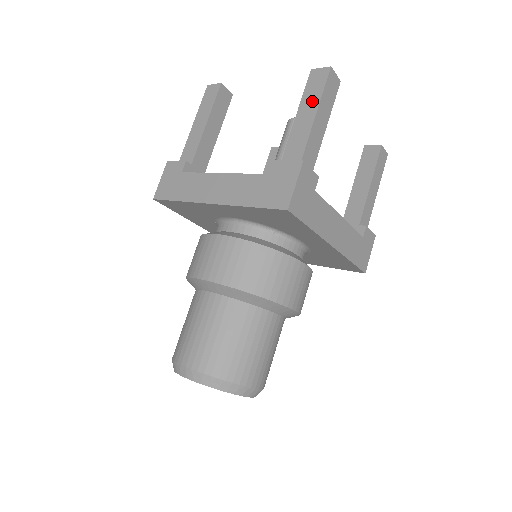
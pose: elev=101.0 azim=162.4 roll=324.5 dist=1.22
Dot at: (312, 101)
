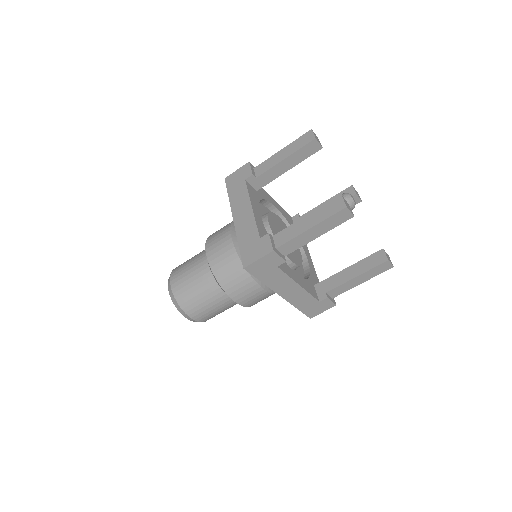
Dot at: (318, 217)
